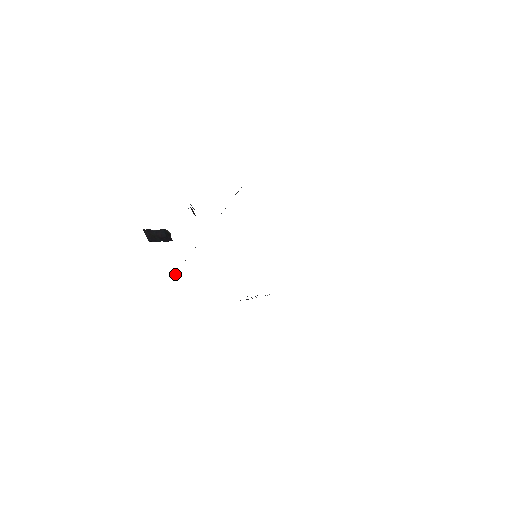
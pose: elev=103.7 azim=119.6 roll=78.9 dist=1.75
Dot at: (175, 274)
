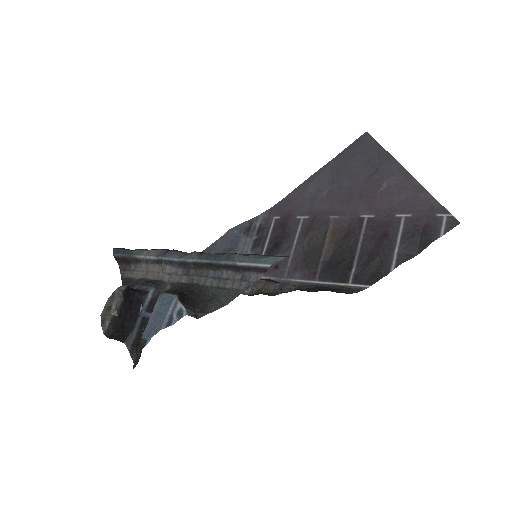
Dot at: (120, 263)
